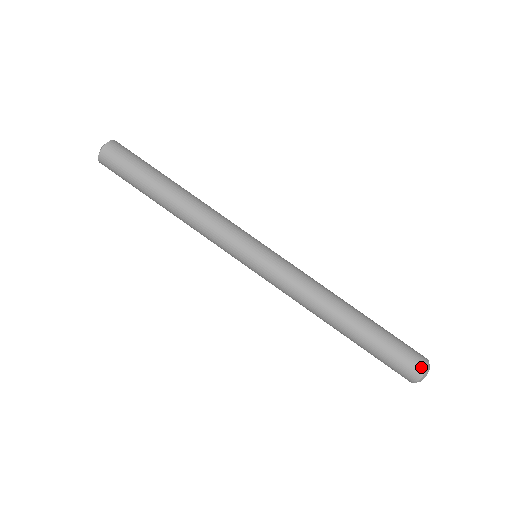
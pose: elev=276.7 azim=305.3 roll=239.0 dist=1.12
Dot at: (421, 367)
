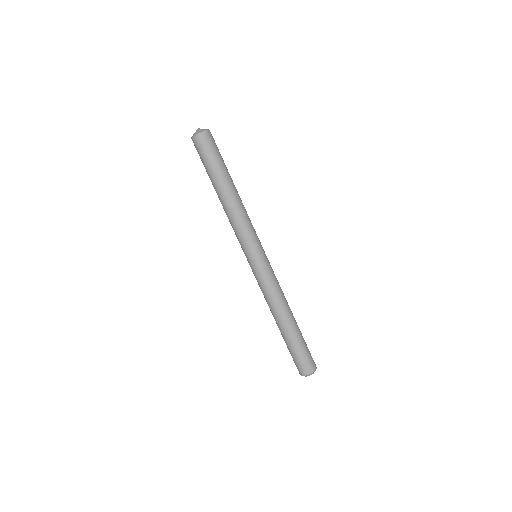
Dot at: (312, 368)
